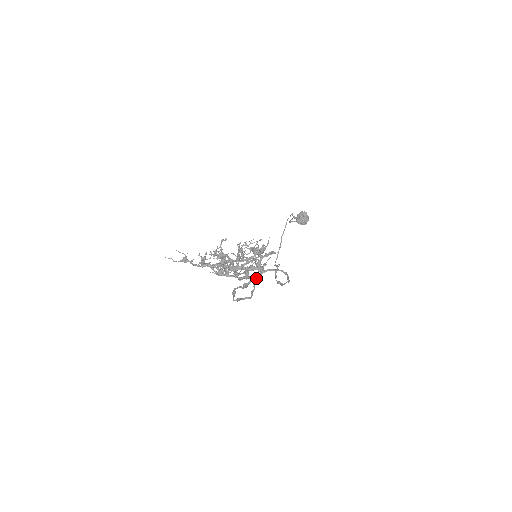
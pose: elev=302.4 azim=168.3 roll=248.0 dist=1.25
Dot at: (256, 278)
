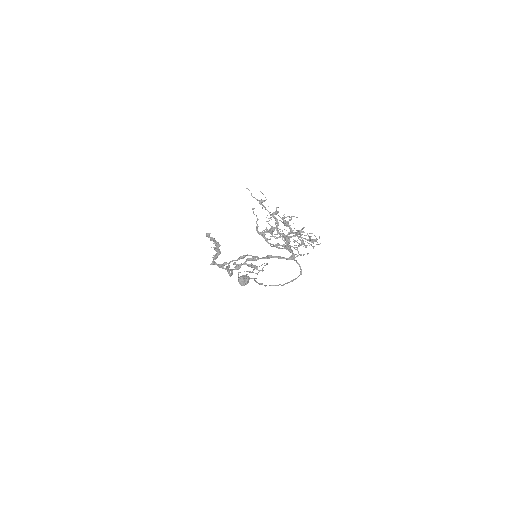
Dot at: (284, 258)
